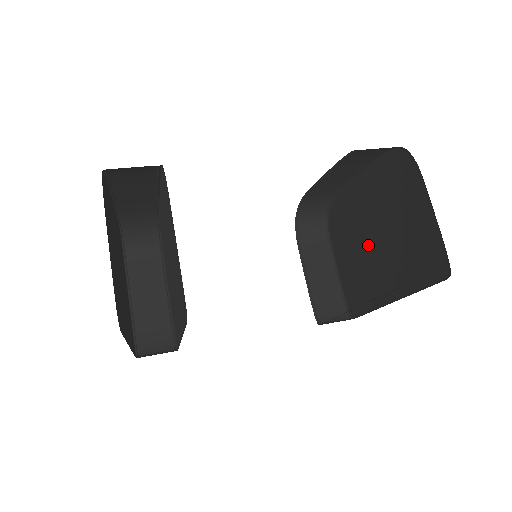
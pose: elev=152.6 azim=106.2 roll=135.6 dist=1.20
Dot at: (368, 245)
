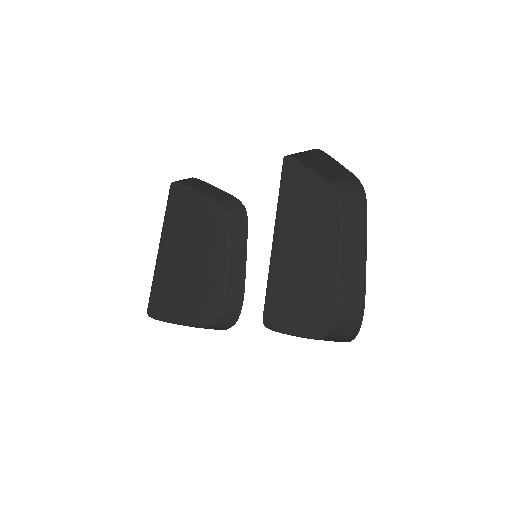
Dot at: occluded
